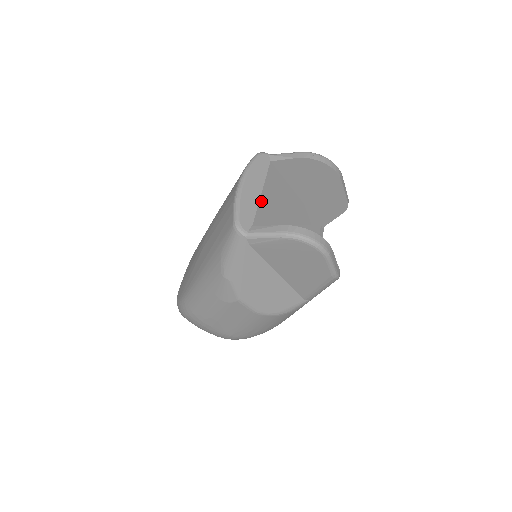
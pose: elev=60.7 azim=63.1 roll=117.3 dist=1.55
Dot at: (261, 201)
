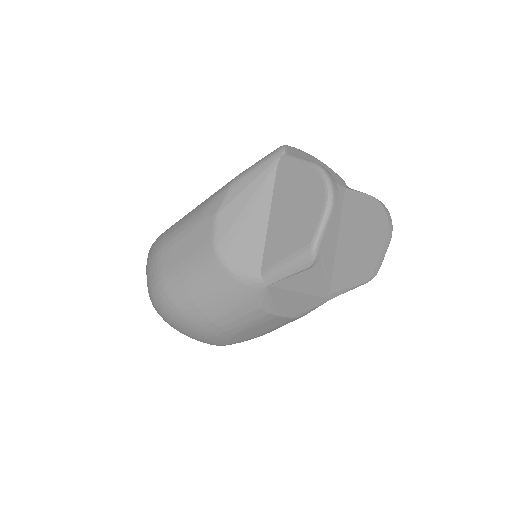
Dot at: occluded
